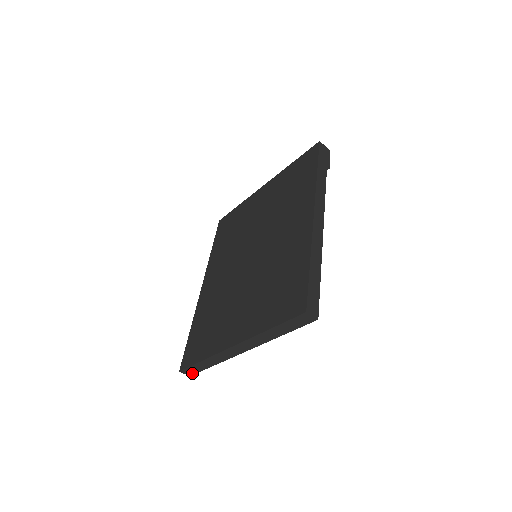
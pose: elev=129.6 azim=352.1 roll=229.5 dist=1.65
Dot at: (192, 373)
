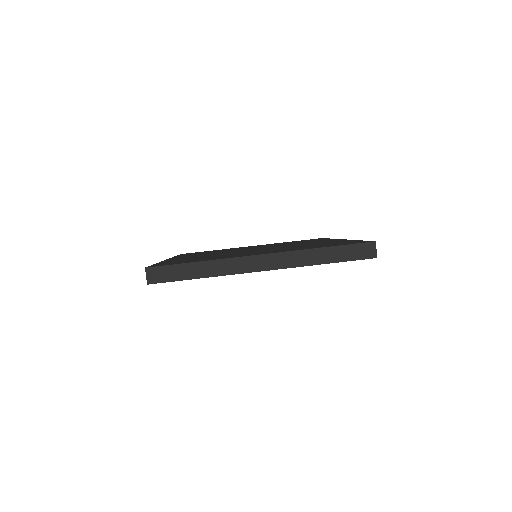
Dot at: (158, 280)
